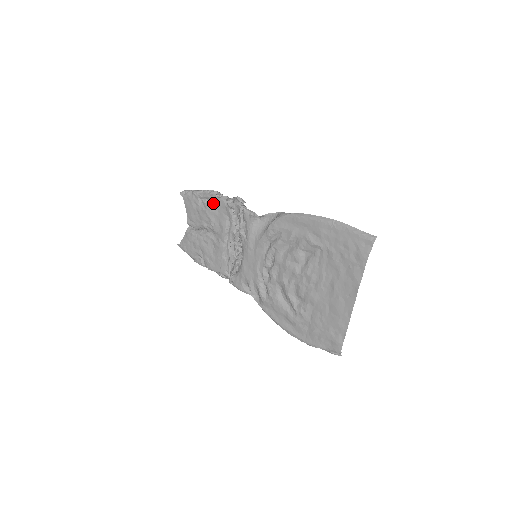
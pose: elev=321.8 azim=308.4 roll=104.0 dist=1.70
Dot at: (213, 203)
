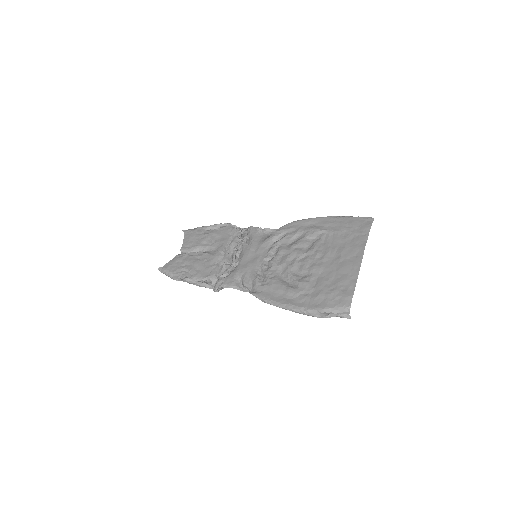
Dot at: (218, 229)
